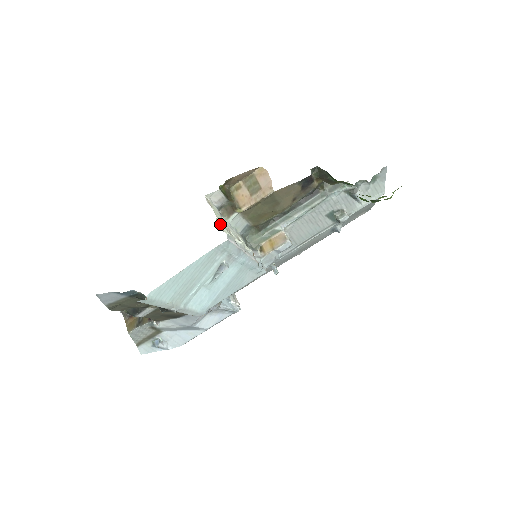
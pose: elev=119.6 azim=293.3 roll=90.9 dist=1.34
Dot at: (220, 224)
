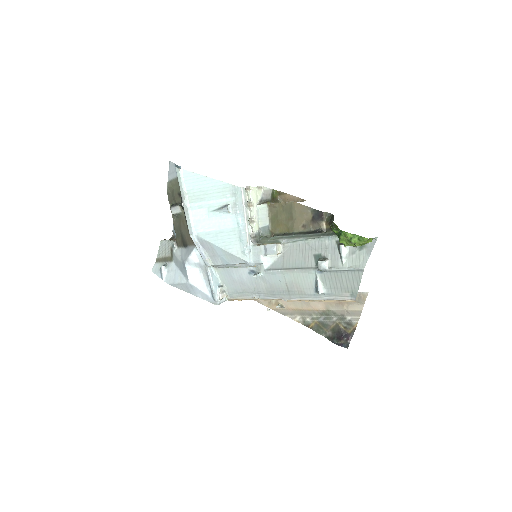
Dot at: (250, 191)
